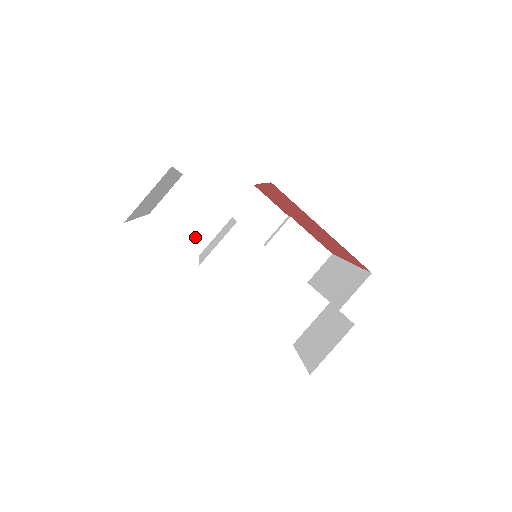
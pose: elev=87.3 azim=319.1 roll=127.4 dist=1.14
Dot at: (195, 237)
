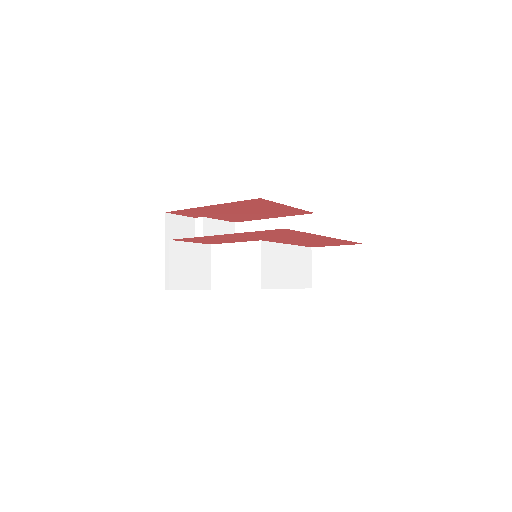
Dot at: (202, 279)
